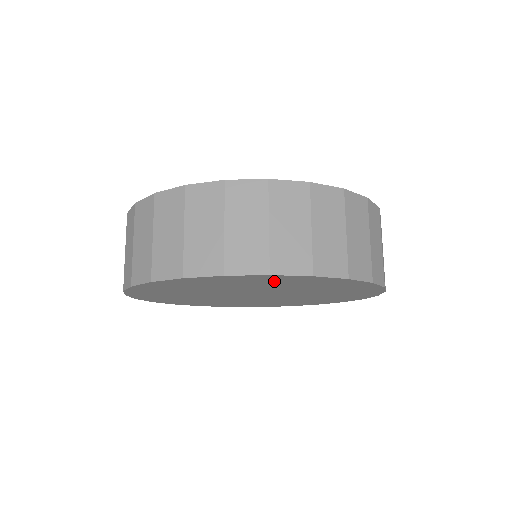
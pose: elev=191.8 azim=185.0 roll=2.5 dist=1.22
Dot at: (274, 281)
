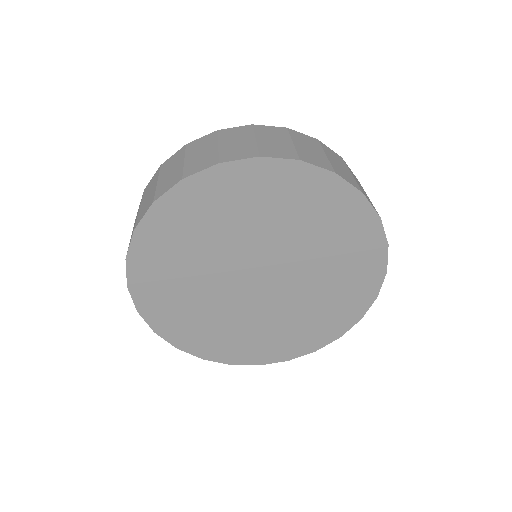
Dot at: (352, 239)
